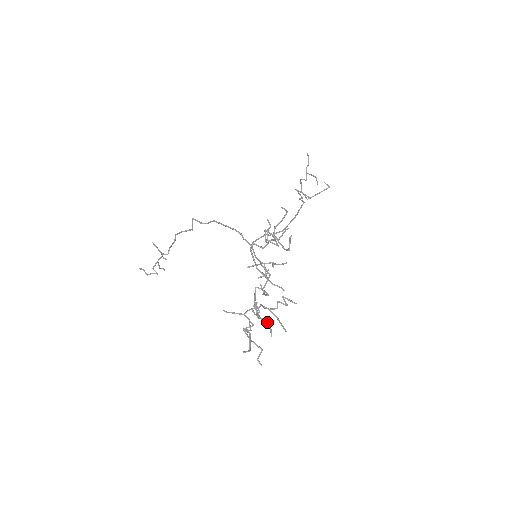
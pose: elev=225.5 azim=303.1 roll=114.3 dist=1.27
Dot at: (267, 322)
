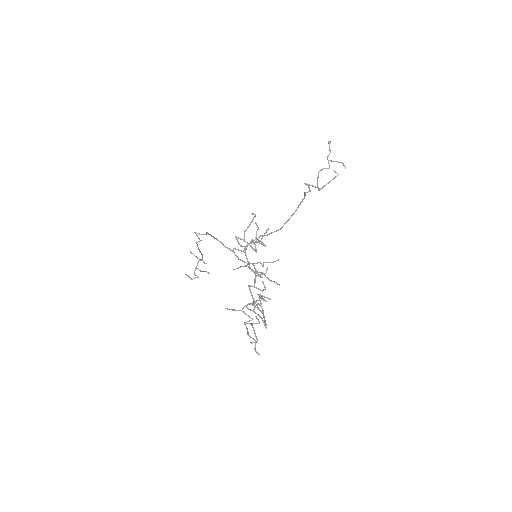
Dot at: (260, 316)
